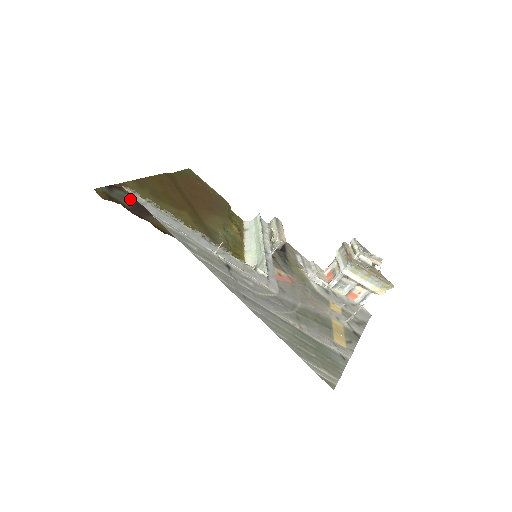
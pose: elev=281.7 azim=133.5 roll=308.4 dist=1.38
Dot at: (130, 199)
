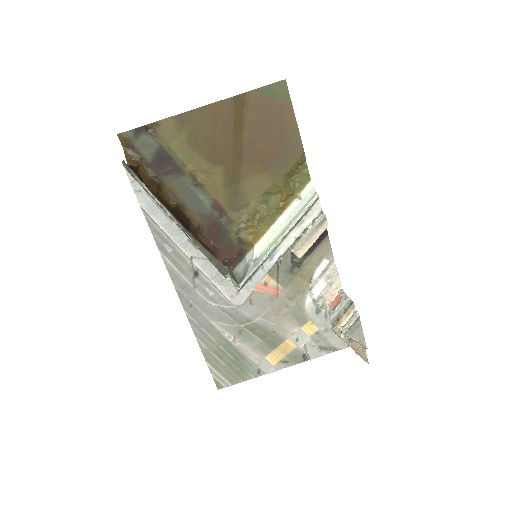
Dot at: (155, 149)
